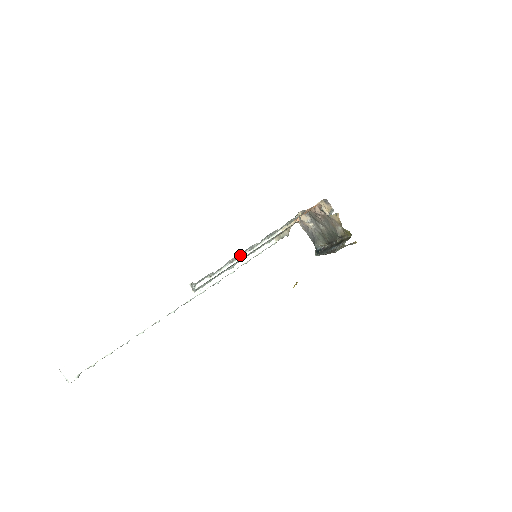
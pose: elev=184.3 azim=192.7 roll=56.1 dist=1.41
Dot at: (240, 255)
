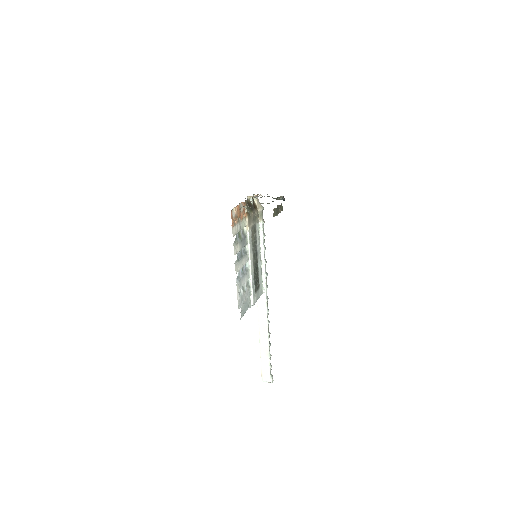
Dot at: (242, 280)
